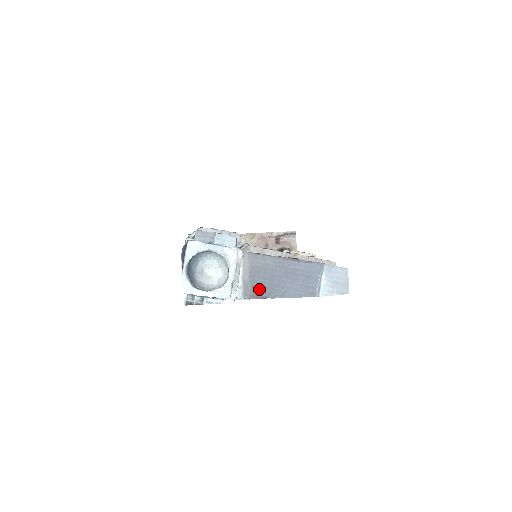
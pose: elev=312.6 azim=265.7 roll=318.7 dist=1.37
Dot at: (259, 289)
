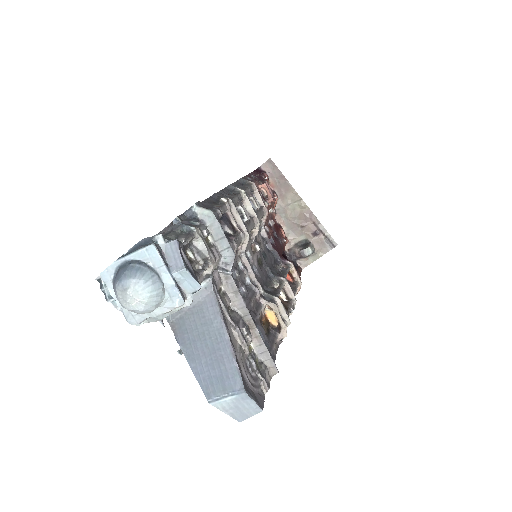
Dot at: (183, 328)
